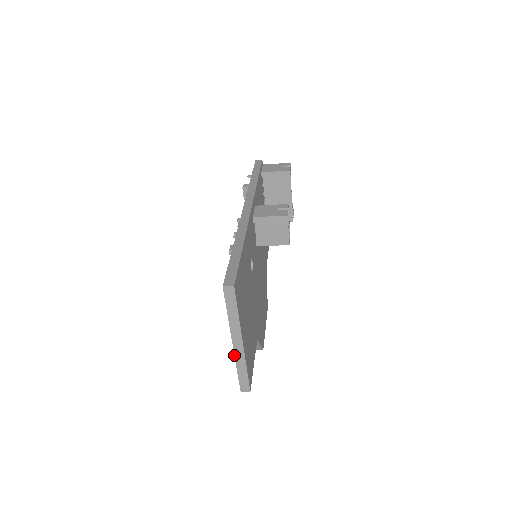
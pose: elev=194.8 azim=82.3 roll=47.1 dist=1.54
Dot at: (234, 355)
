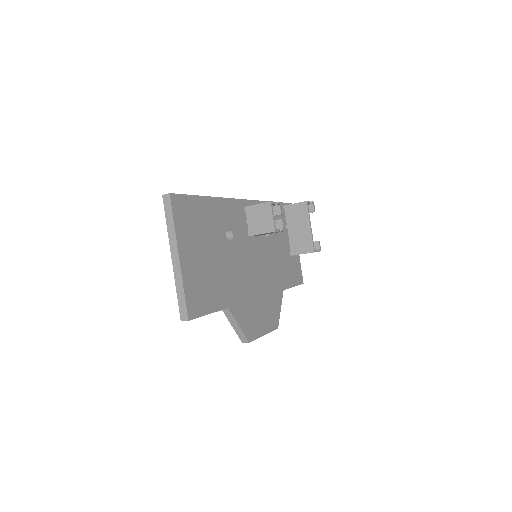
Dot at: occluded
